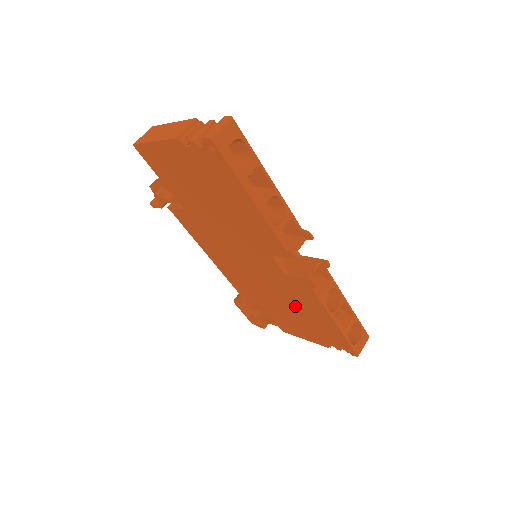
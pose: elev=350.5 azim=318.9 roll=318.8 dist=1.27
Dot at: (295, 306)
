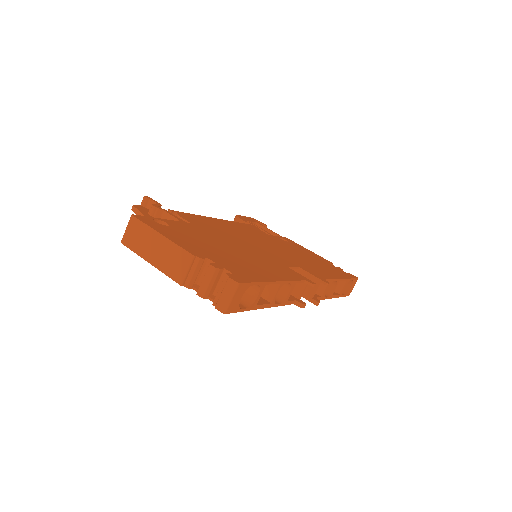
Dot at: occluded
